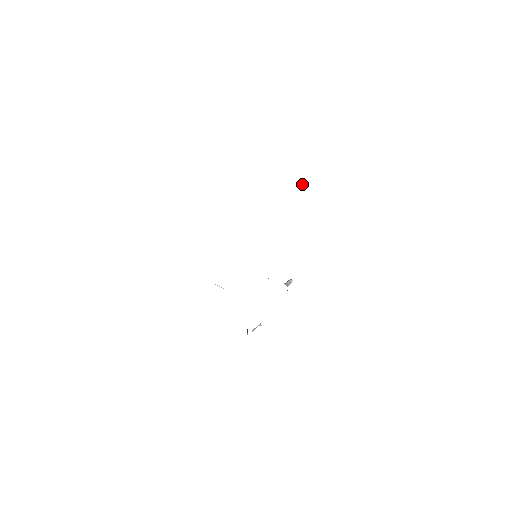
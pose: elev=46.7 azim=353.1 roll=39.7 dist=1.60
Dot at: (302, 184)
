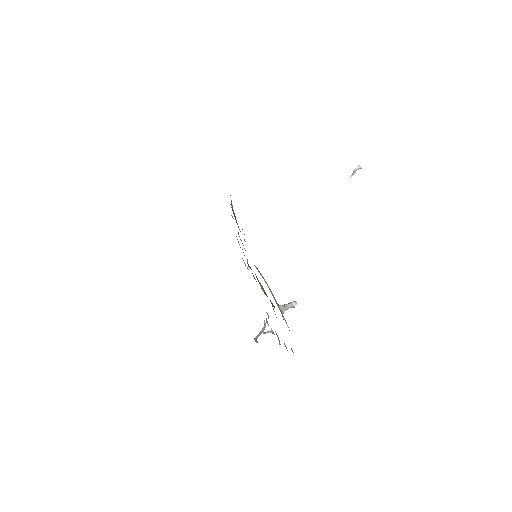
Dot at: occluded
